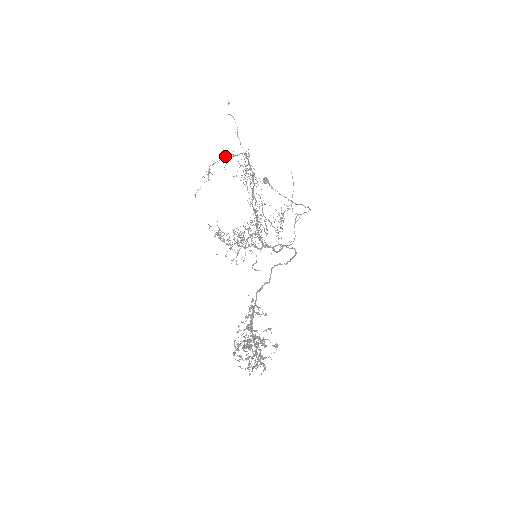
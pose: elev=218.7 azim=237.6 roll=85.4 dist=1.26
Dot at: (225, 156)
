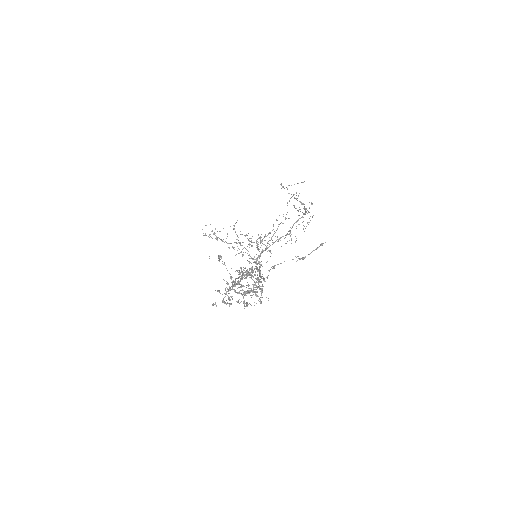
Dot at: (296, 192)
